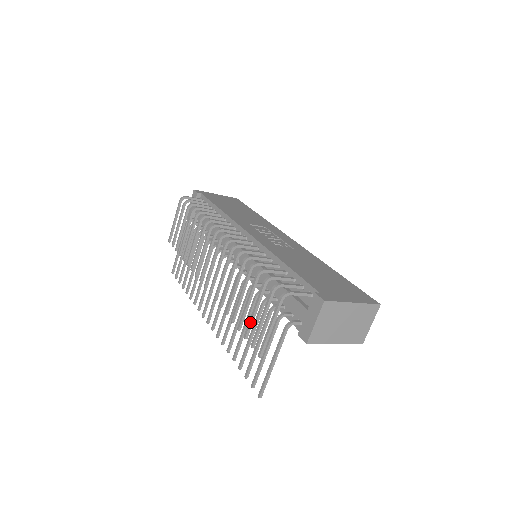
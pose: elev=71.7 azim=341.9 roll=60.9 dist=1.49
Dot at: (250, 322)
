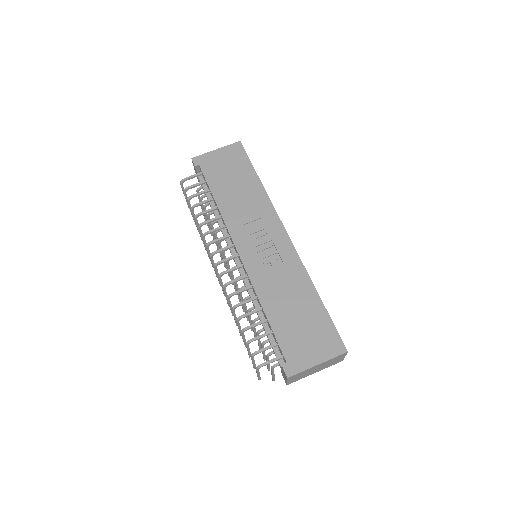
Dot at: (248, 354)
